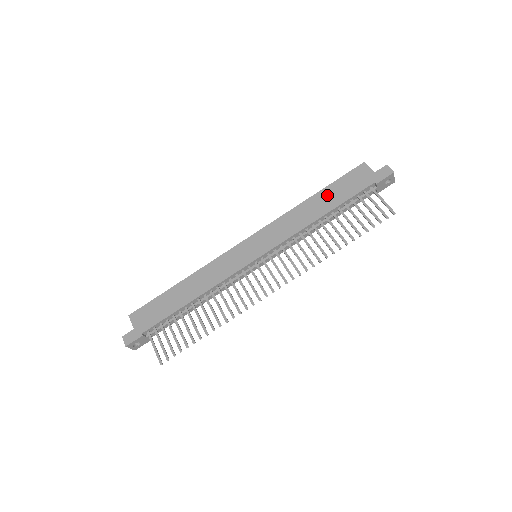
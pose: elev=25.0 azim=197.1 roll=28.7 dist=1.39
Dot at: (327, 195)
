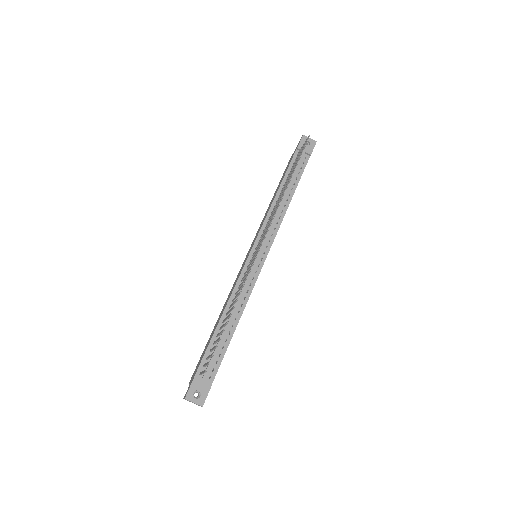
Dot at: (278, 186)
